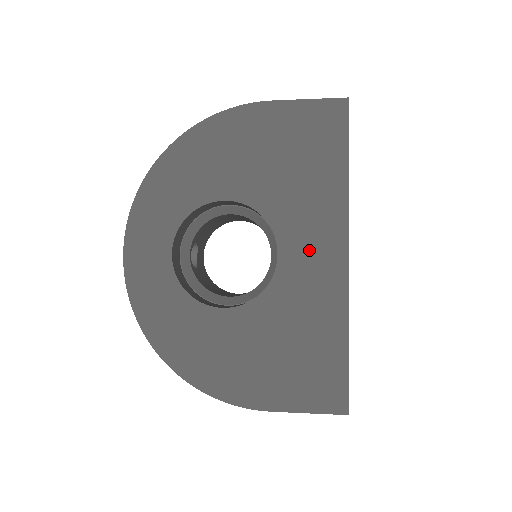
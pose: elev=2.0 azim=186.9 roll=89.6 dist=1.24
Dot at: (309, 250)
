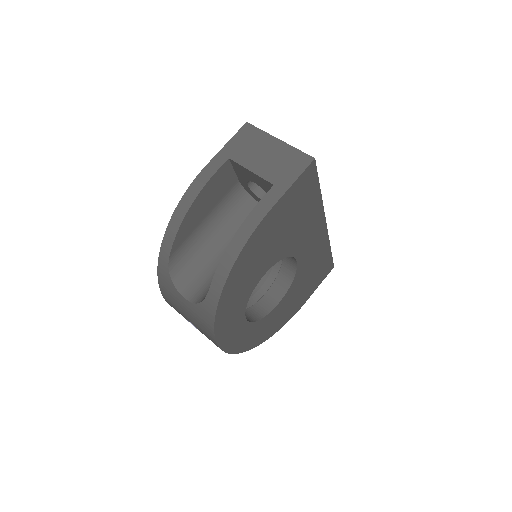
Dot at: (310, 243)
